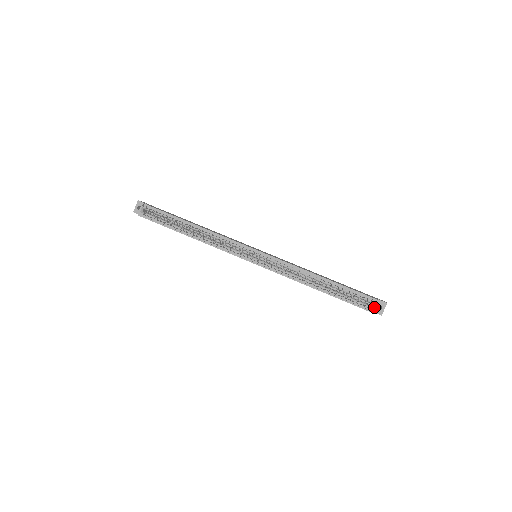
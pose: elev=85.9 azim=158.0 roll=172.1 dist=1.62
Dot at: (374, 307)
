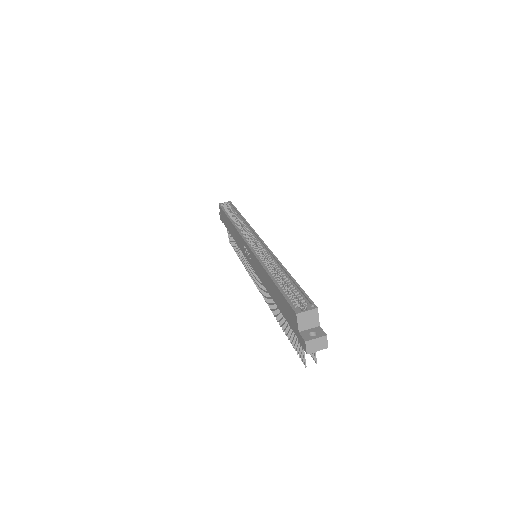
Dot at: (305, 310)
